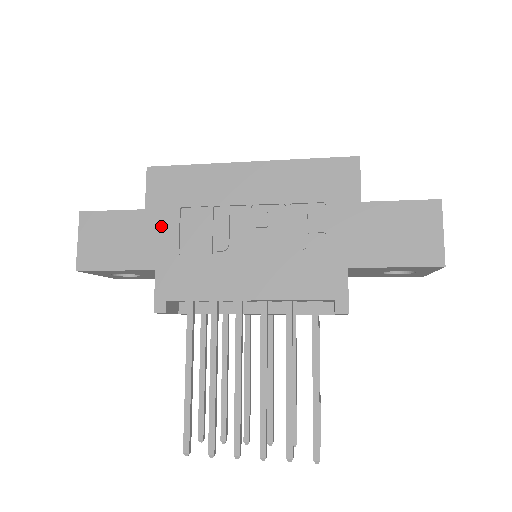
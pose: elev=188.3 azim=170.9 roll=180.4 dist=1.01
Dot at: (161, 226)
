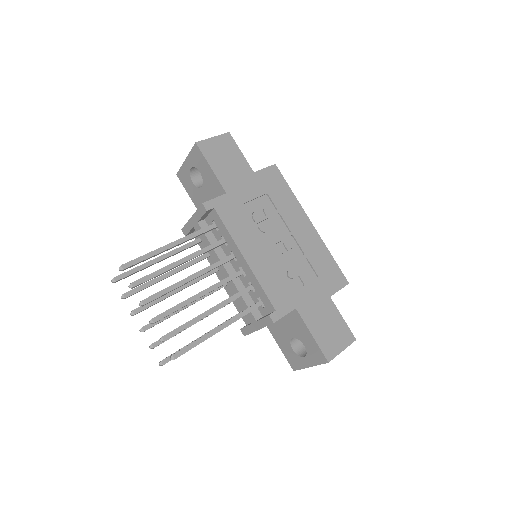
Dot at: (251, 186)
